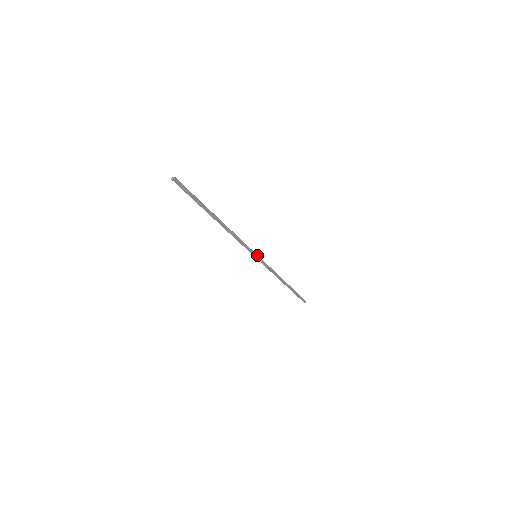
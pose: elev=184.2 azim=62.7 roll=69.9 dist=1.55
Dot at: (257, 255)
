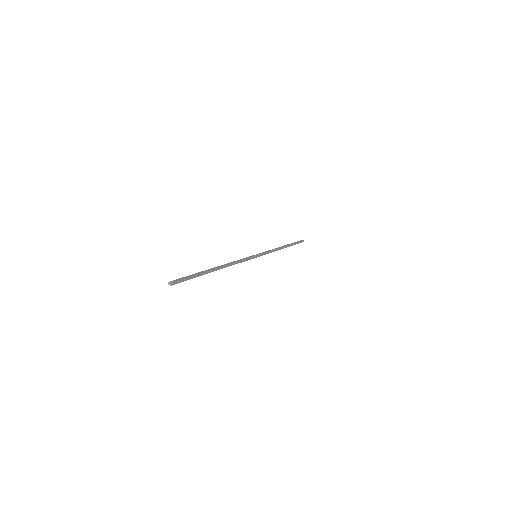
Dot at: (257, 255)
